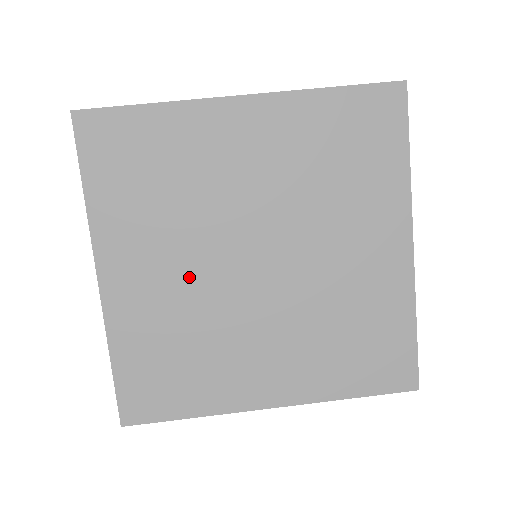
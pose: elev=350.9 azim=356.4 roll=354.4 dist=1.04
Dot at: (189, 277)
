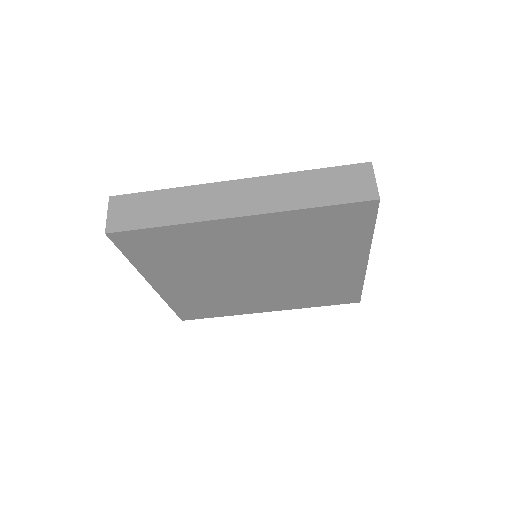
Dot at: (212, 282)
